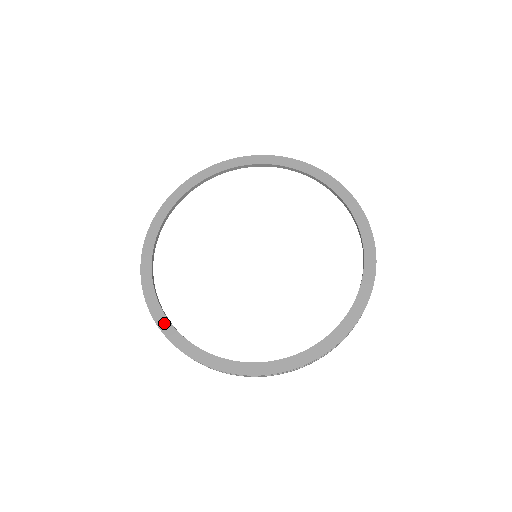
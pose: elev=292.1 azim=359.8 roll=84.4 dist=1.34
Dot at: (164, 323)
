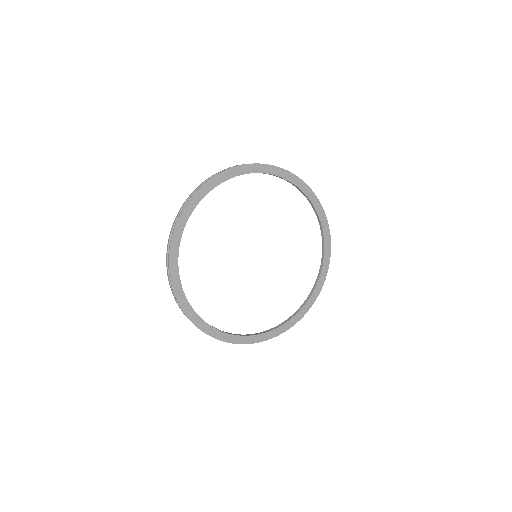
Dot at: (241, 339)
